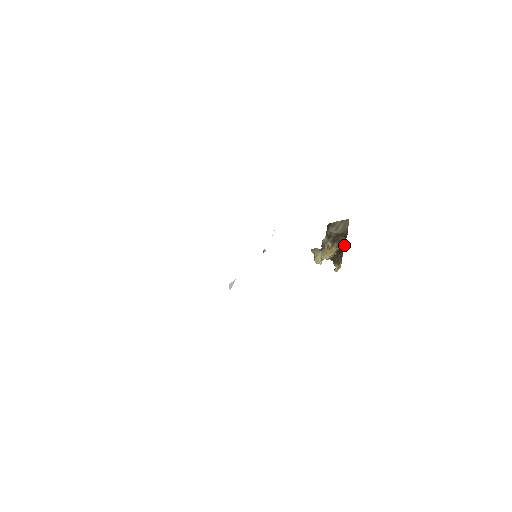
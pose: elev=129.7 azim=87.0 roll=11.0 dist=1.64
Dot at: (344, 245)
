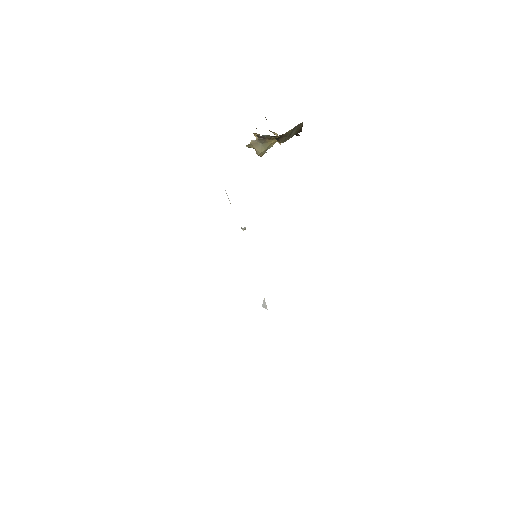
Dot at: occluded
